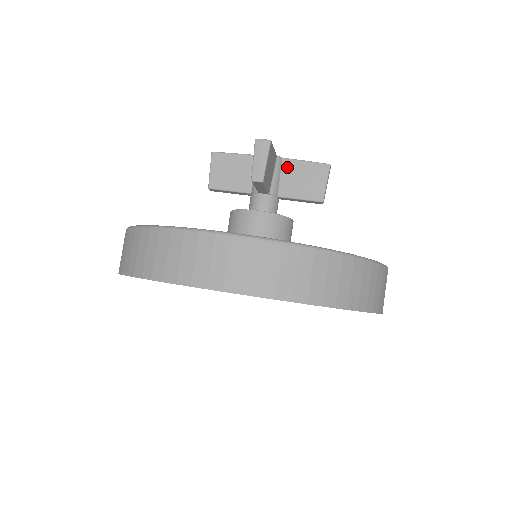
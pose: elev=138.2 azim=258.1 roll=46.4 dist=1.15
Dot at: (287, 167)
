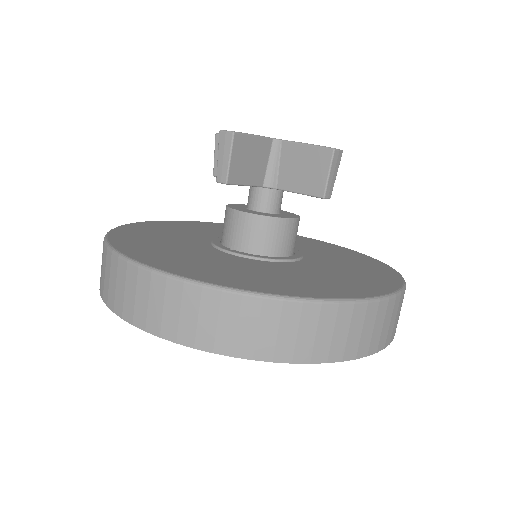
Dot at: (286, 152)
